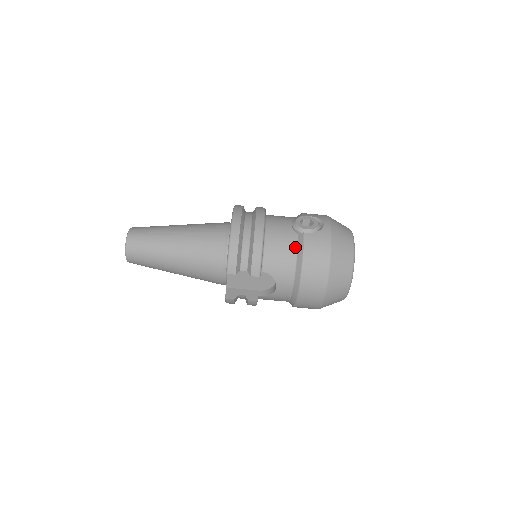
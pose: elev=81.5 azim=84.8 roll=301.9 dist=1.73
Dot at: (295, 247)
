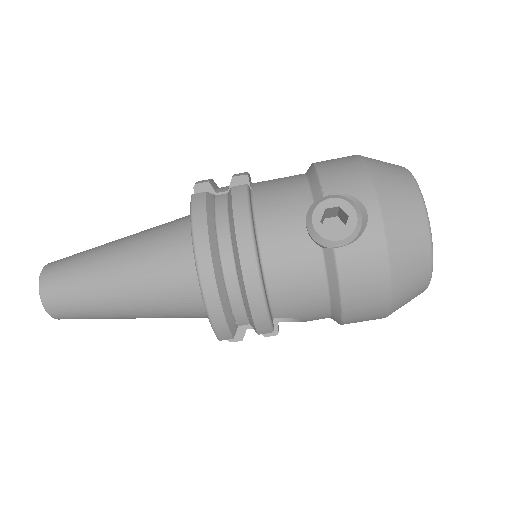
Dot at: (322, 274)
